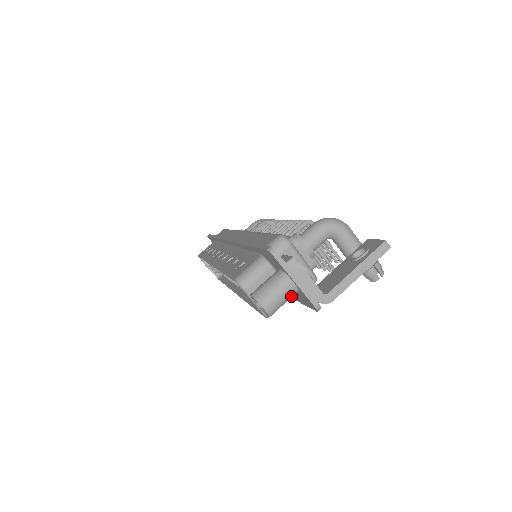
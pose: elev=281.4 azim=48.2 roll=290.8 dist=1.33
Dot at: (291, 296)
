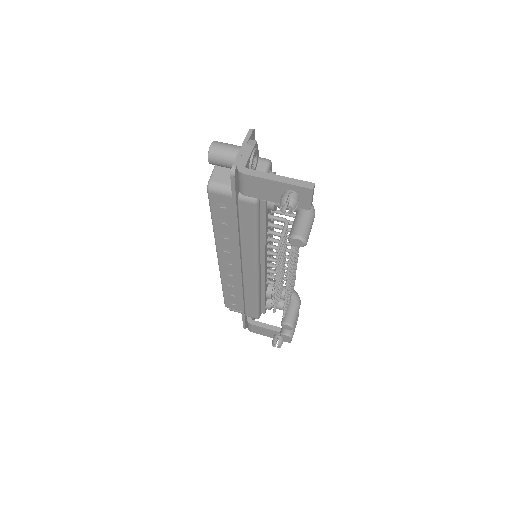
Dot at: (231, 158)
